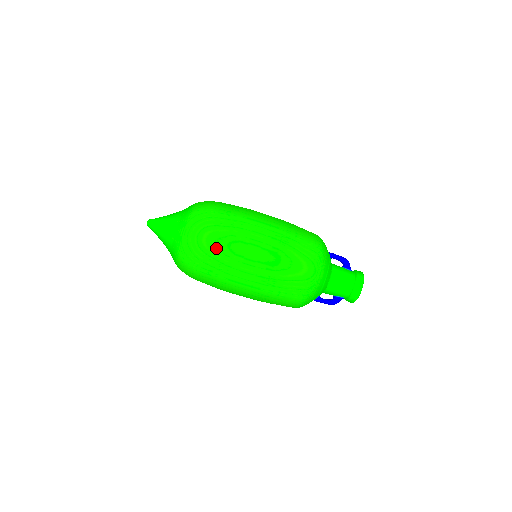
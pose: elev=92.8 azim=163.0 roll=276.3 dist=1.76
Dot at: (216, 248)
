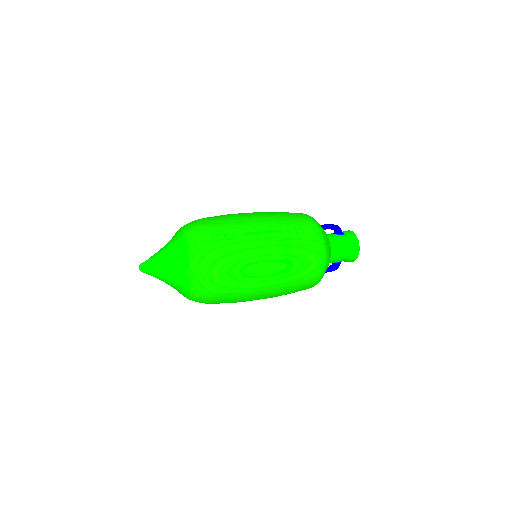
Dot at: (230, 279)
